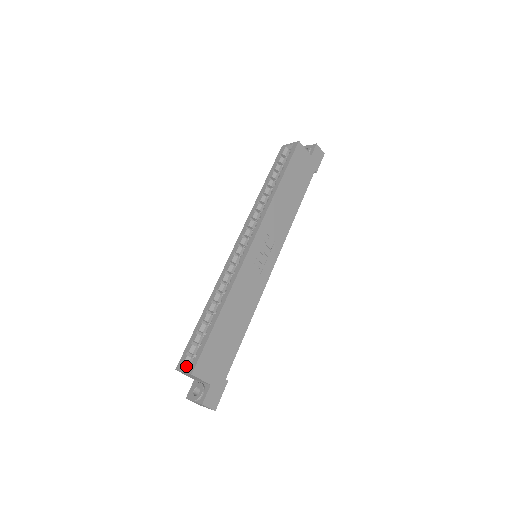
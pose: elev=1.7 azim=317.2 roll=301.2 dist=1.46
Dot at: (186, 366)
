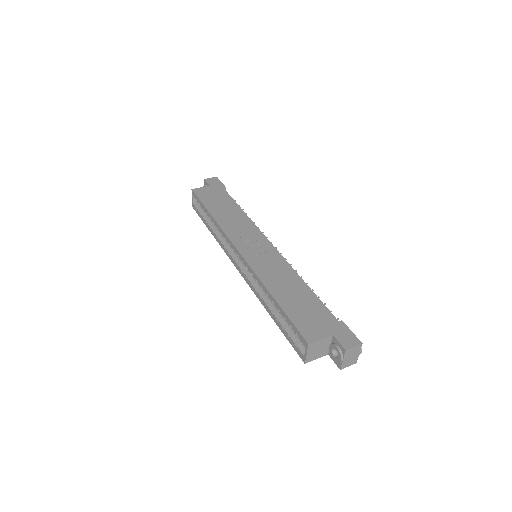
Dot at: (304, 351)
